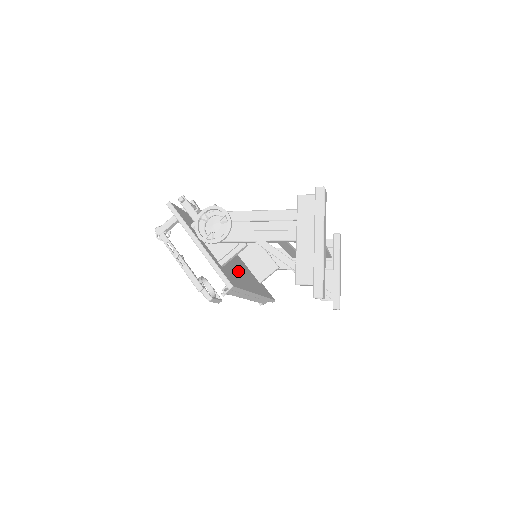
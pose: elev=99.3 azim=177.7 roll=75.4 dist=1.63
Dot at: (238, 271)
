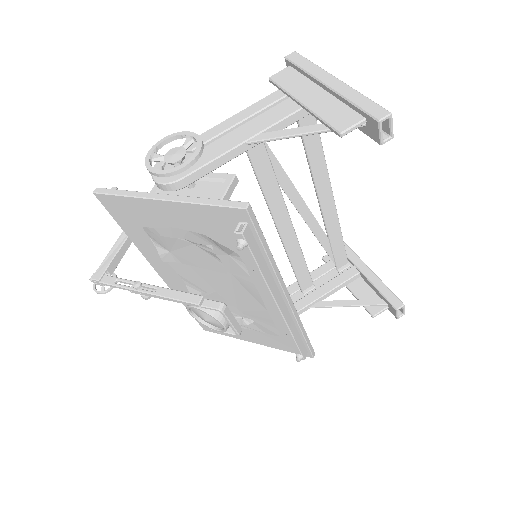
Dot at: occluded
